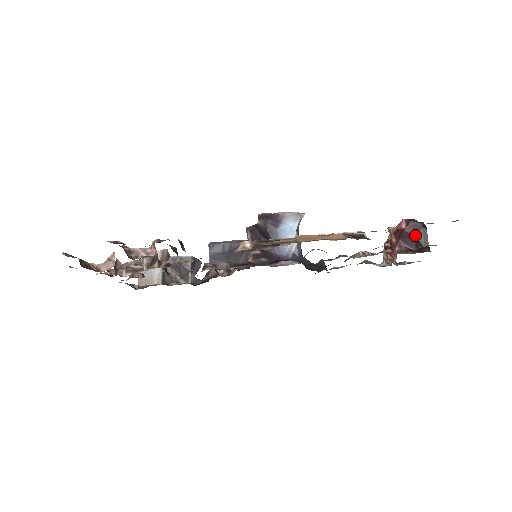
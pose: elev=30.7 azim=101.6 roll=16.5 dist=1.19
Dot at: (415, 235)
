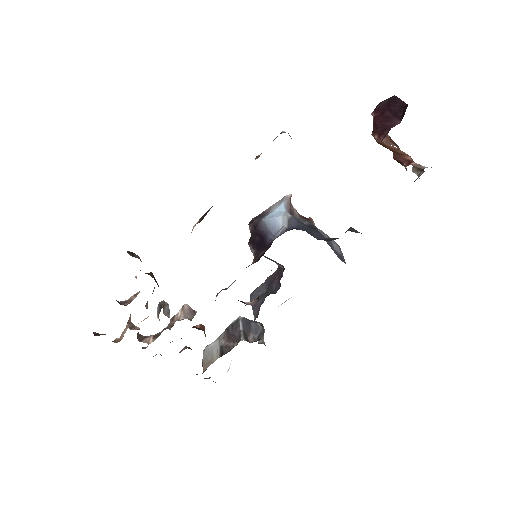
Dot at: (388, 111)
